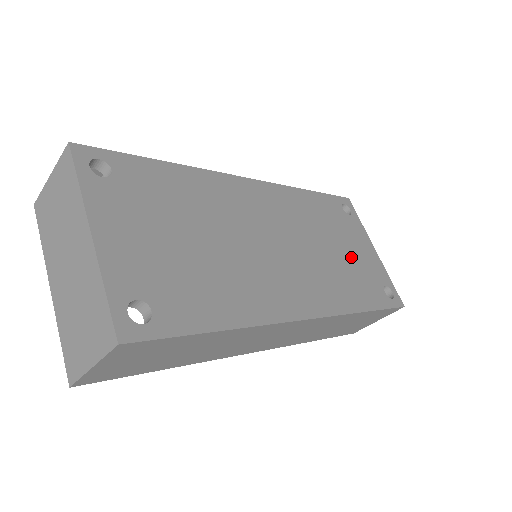
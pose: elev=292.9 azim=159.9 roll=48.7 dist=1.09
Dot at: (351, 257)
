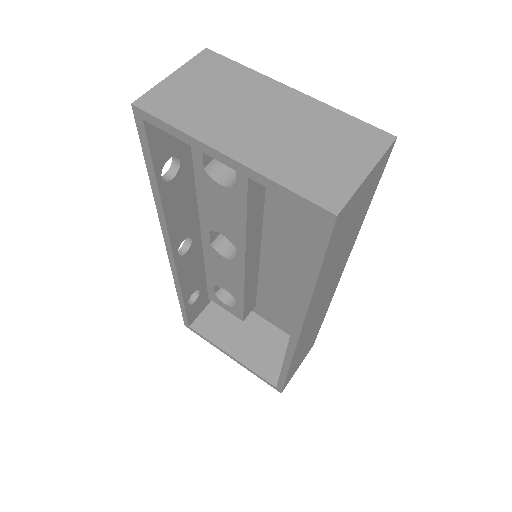
Dot at: occluded
